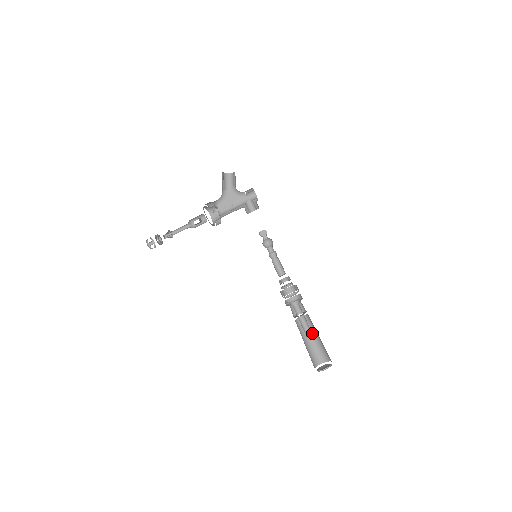
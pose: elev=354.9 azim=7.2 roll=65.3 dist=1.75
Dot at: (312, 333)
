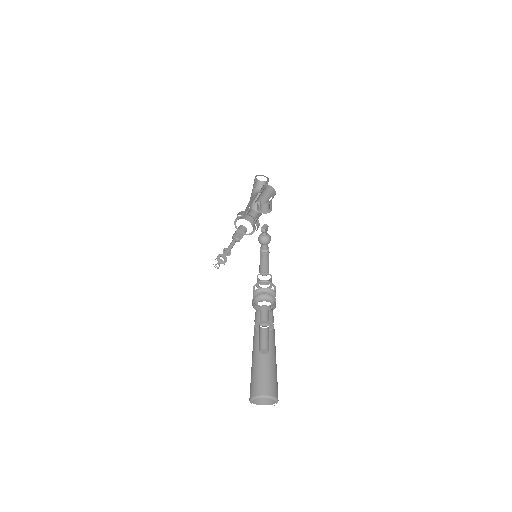
Dot at: occluded
